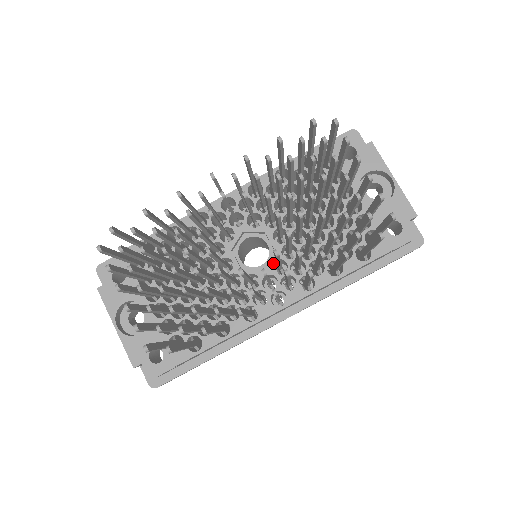
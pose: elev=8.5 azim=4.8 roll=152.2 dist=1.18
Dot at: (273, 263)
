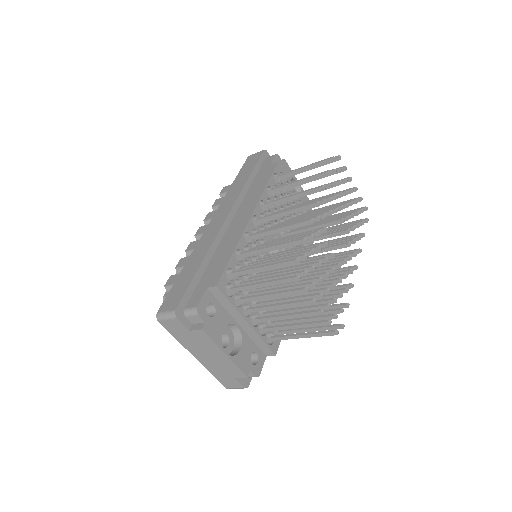
Dot at: occluded
